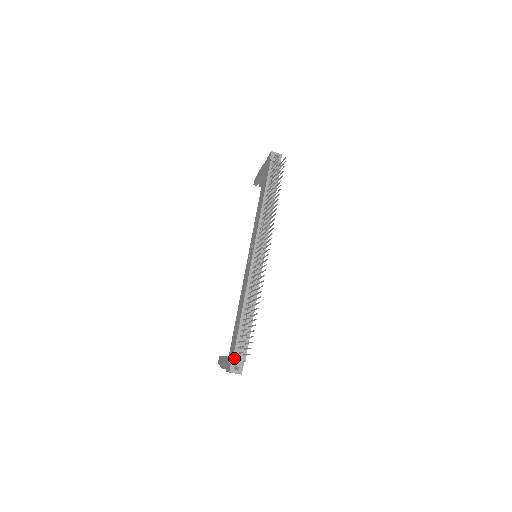
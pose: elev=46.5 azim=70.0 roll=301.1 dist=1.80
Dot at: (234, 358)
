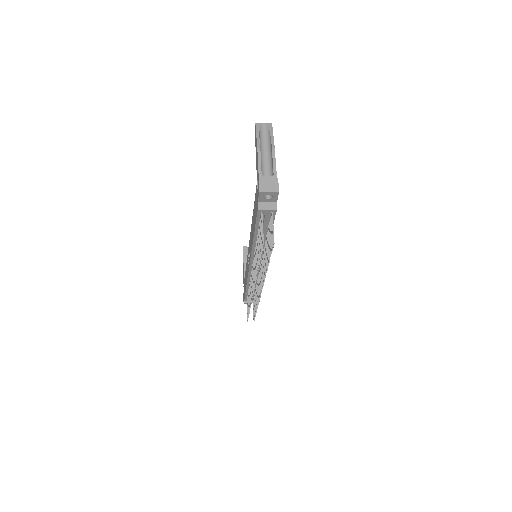
Dot at: (245, 303)
